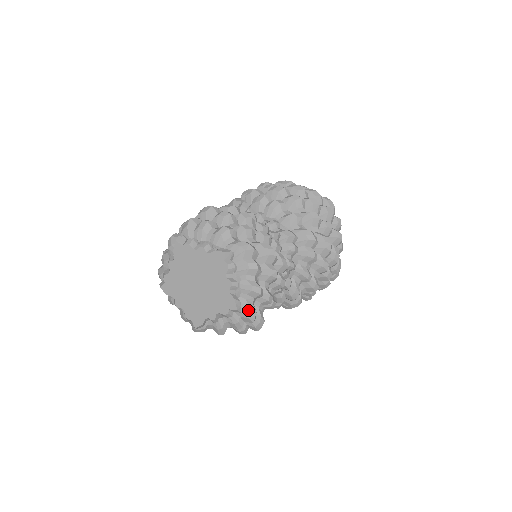
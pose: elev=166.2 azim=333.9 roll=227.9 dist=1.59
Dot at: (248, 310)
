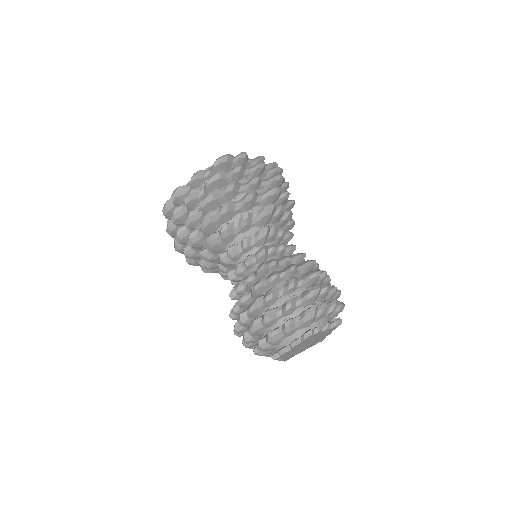
Dot at: occluded
